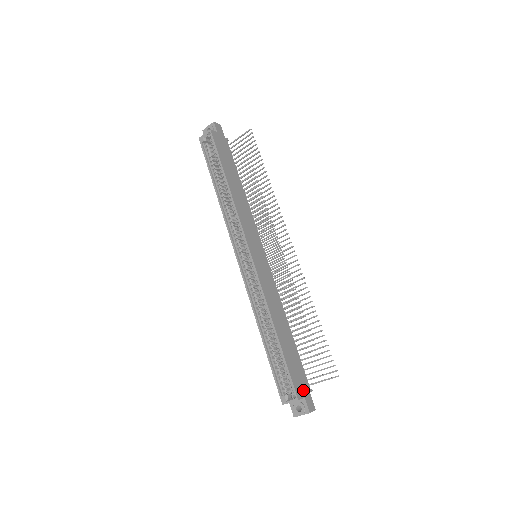
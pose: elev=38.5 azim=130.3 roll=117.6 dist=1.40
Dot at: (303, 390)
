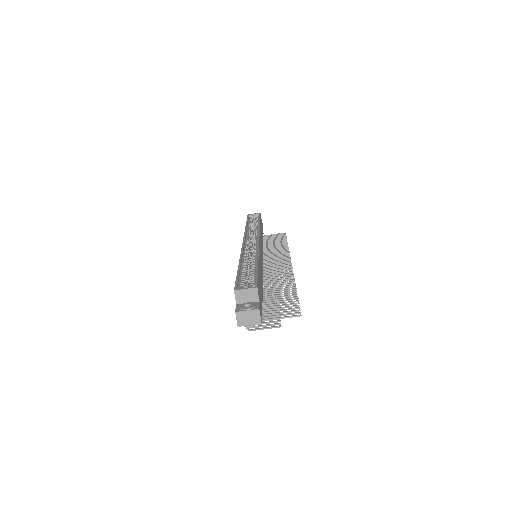
Dot at: (260, 300)
